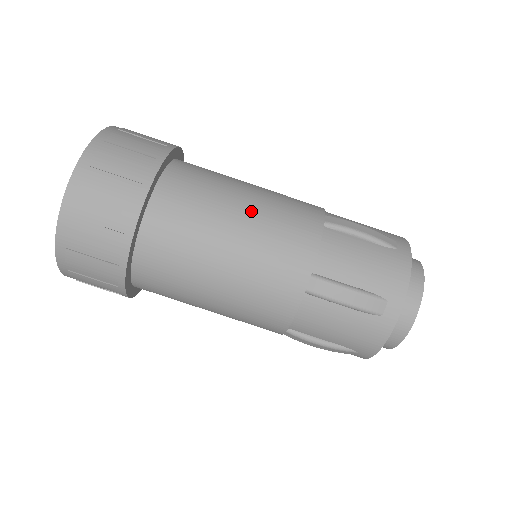
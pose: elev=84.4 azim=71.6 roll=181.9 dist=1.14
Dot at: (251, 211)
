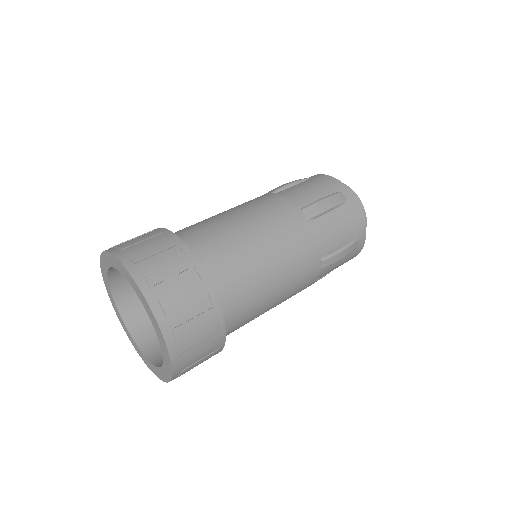
Dot at: occluded
